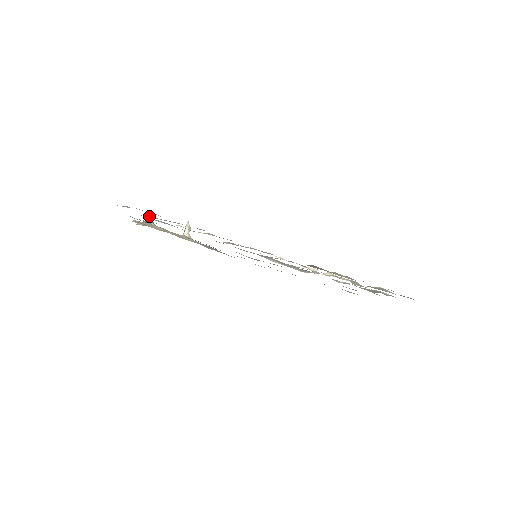
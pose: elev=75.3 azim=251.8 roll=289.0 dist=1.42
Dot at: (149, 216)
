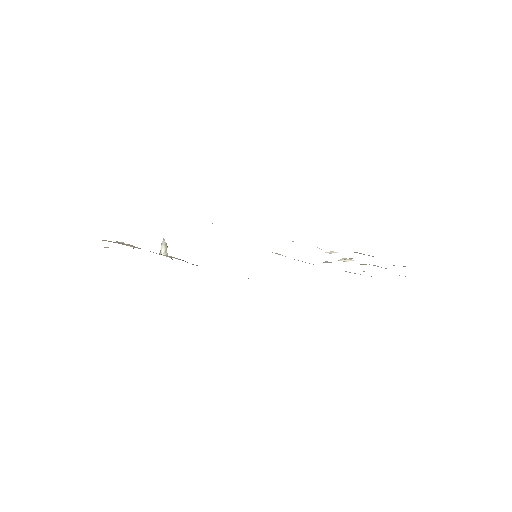
Dot at: occluded
